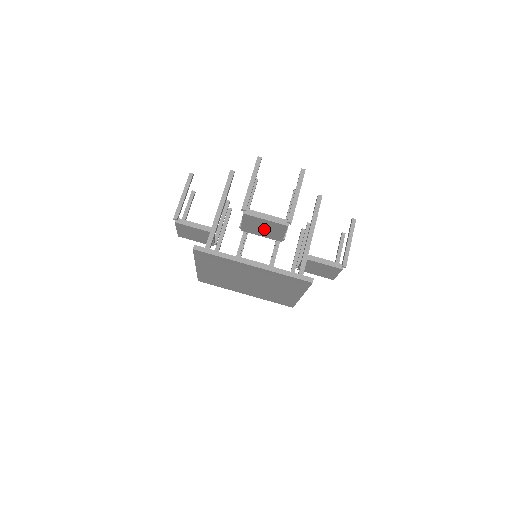
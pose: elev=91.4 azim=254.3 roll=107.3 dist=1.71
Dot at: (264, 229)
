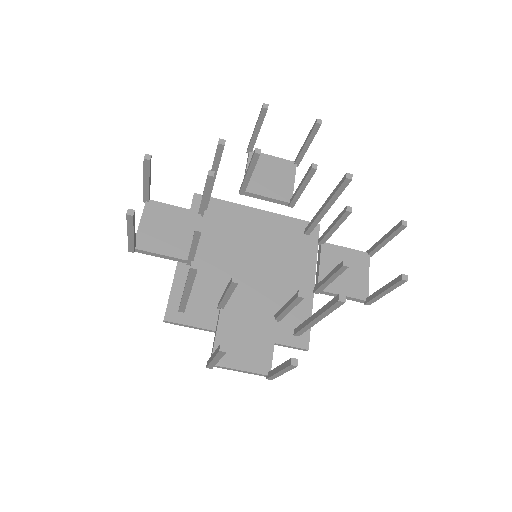
Dot at: (245, 340)
